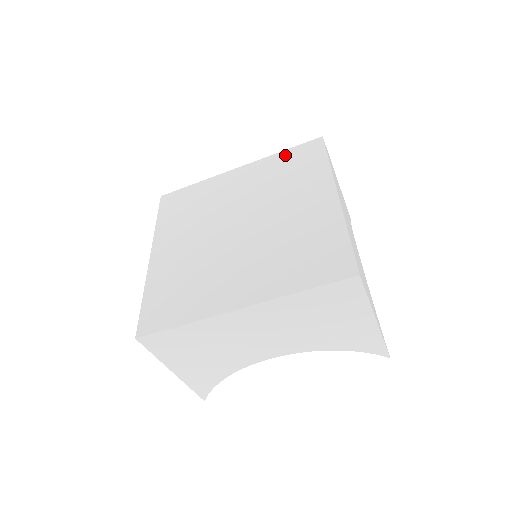
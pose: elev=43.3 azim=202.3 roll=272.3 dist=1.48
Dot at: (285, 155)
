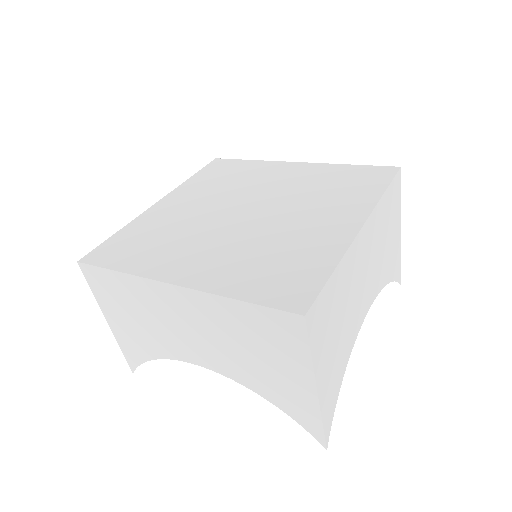
Dot at: (200, 176)
